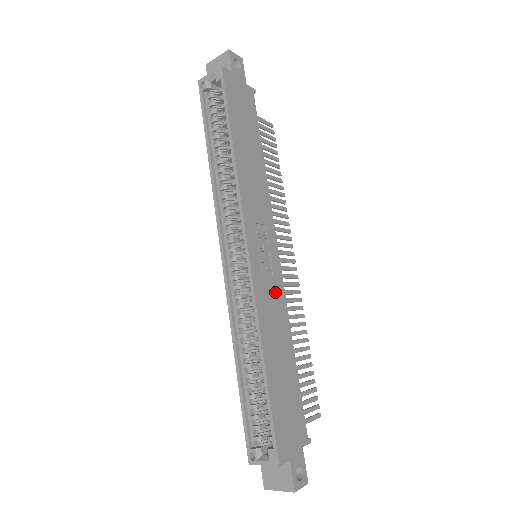
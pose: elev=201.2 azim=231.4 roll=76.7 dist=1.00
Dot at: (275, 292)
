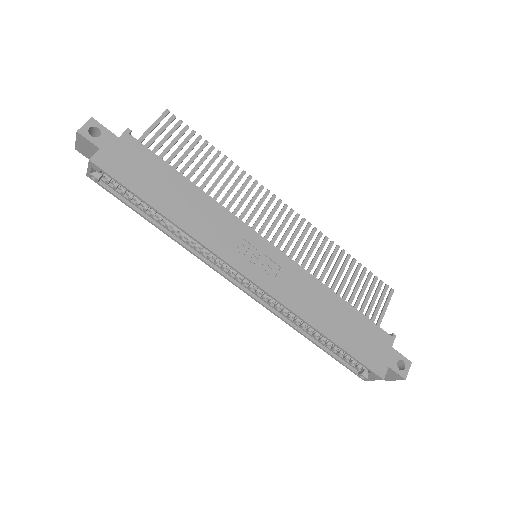
Dot at: (291, 276)
